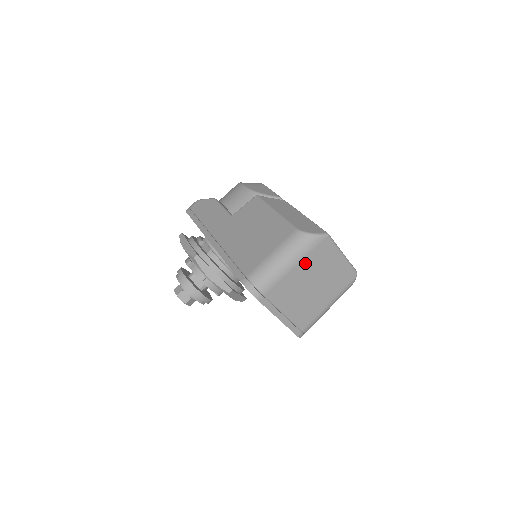
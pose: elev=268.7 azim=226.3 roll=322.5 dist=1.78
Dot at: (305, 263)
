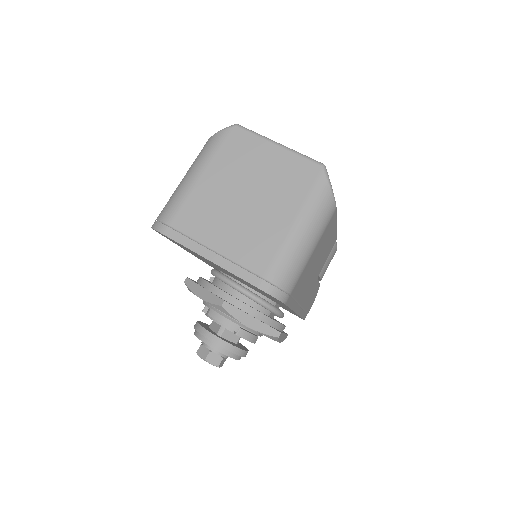
Dot at: (216, 168)
